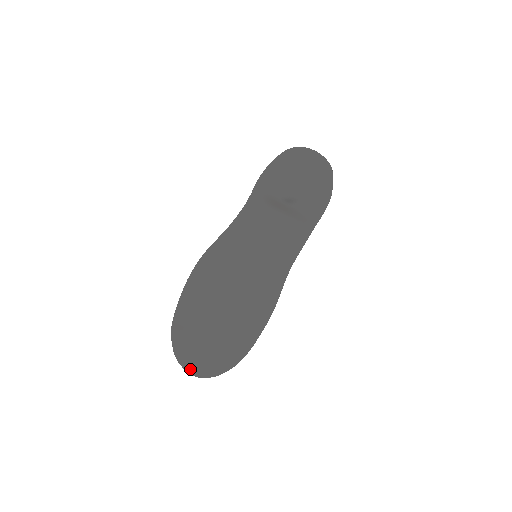
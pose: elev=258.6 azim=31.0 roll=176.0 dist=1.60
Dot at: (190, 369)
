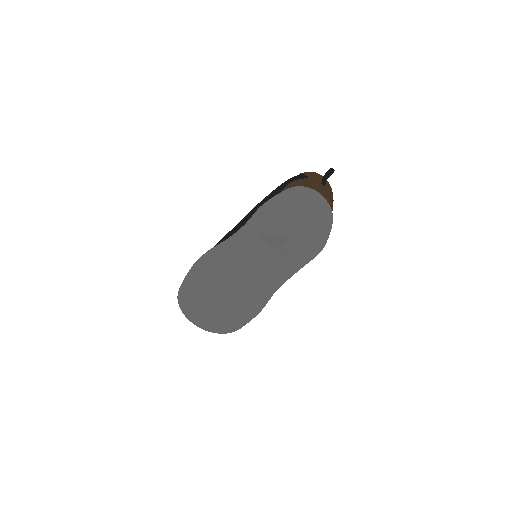
Dot at: (194, 322)
